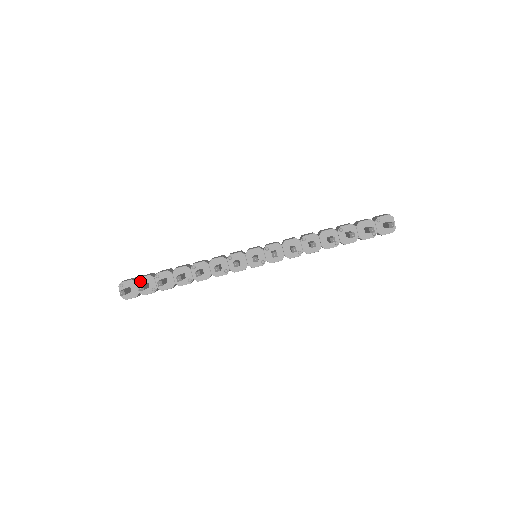
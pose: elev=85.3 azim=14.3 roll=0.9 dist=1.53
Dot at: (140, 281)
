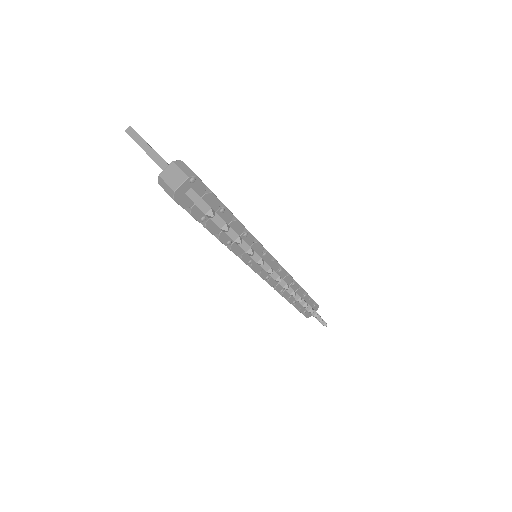
Dot at: (208, 197)
